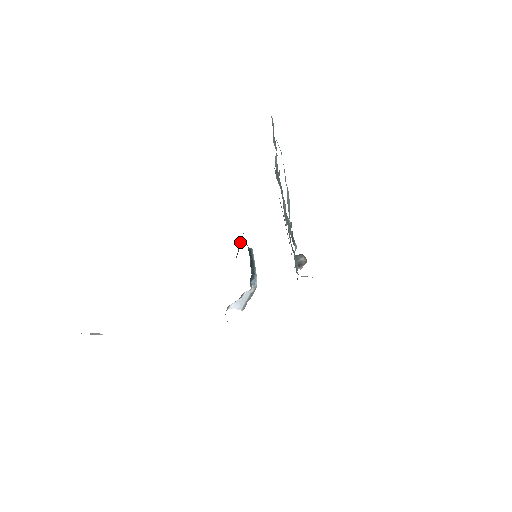
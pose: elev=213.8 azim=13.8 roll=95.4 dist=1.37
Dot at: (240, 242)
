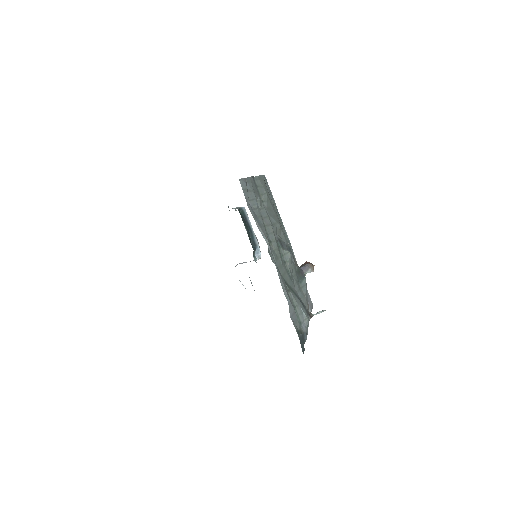
Dot at: occluded
